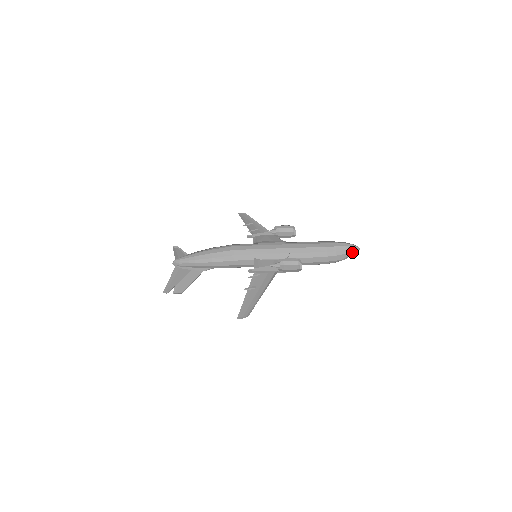
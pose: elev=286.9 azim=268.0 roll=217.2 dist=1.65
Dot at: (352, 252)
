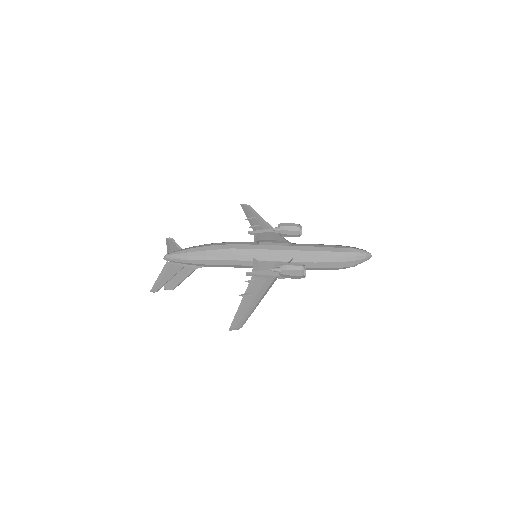
Dot at: (363, 259)
